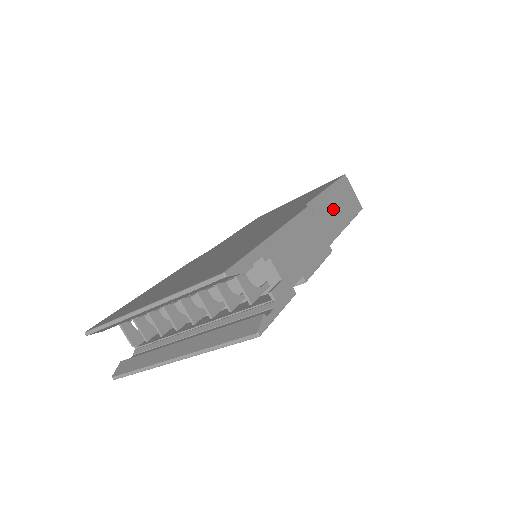
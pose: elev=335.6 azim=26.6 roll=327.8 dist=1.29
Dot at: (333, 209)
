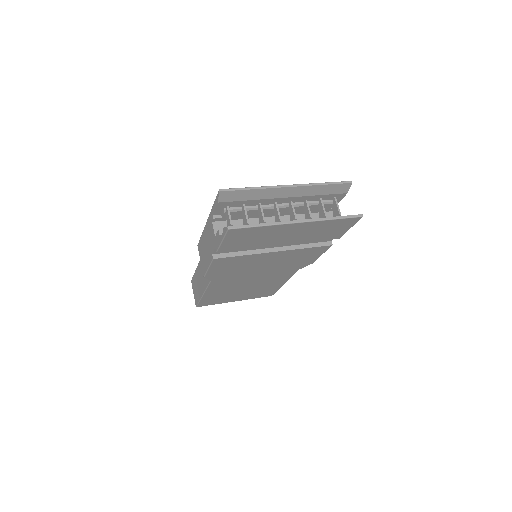
Dot at: occluded
